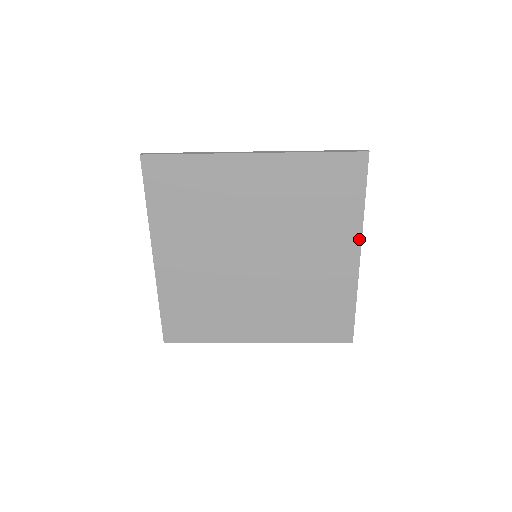
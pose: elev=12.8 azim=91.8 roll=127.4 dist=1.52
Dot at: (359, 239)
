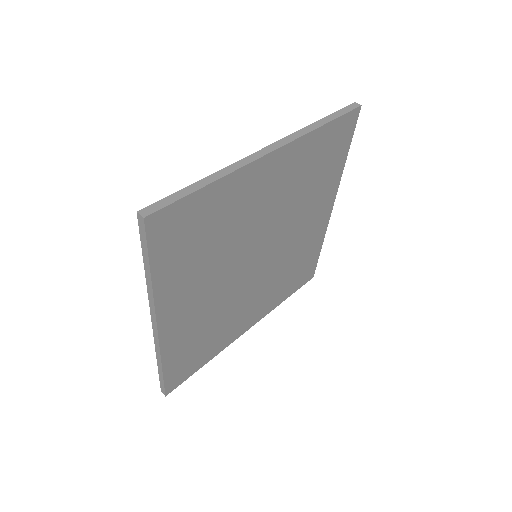
Dot at: (336, 192)
